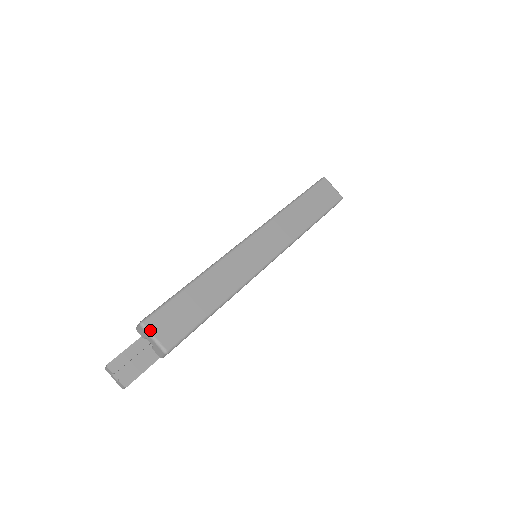
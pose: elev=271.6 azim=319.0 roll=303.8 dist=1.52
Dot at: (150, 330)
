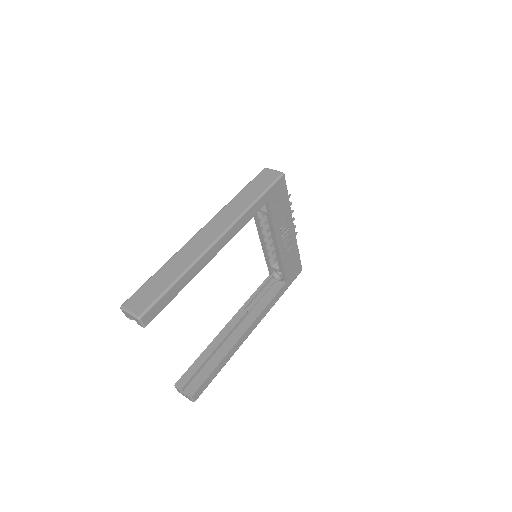
Dot at: (126, 308)
